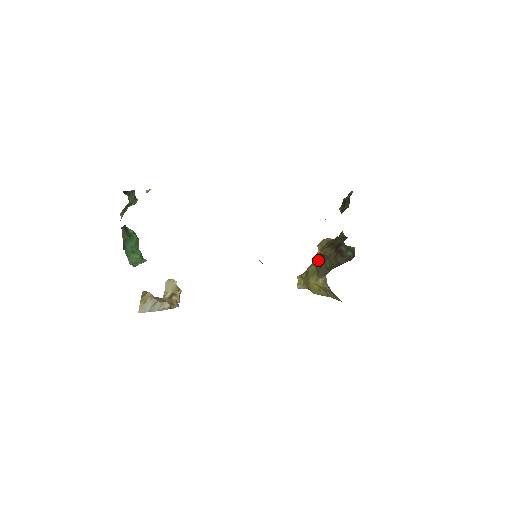
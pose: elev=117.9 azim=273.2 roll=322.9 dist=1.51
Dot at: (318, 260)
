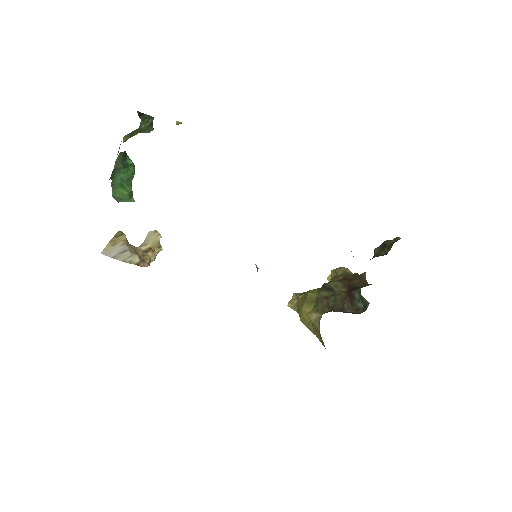
Dot at: (323, 291)
